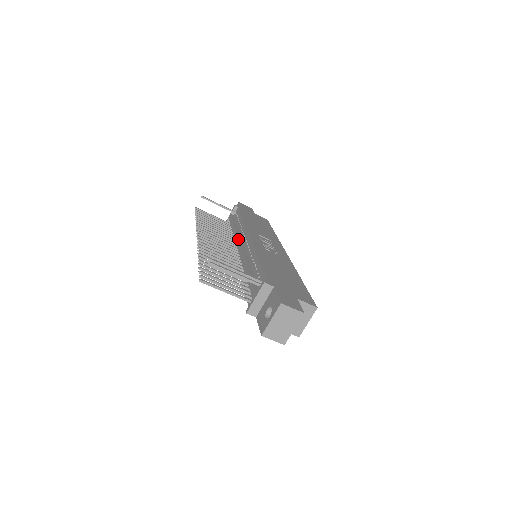
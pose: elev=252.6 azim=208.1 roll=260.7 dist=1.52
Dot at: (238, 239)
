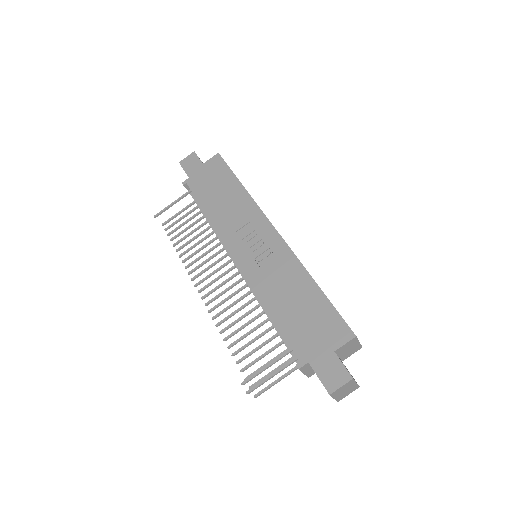
Dot at: occluded
